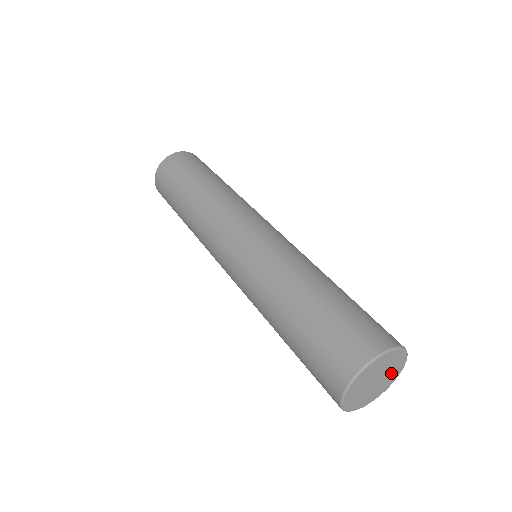
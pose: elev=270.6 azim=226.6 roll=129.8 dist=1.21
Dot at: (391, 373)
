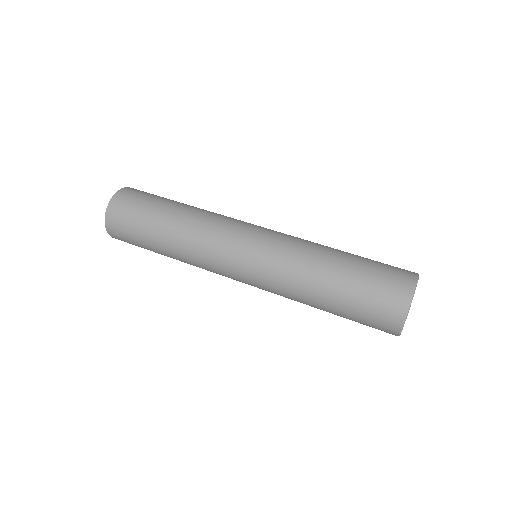
Dot at: occluded
